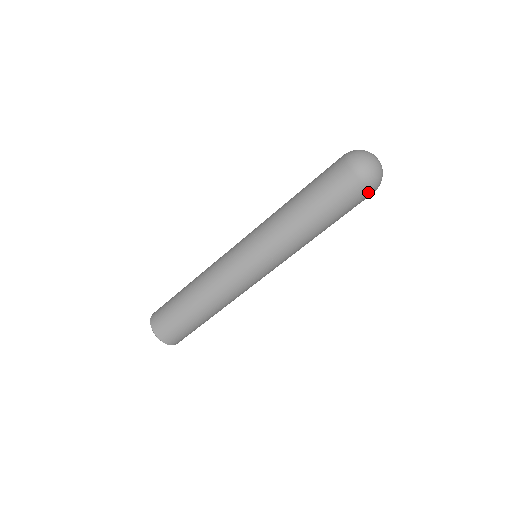
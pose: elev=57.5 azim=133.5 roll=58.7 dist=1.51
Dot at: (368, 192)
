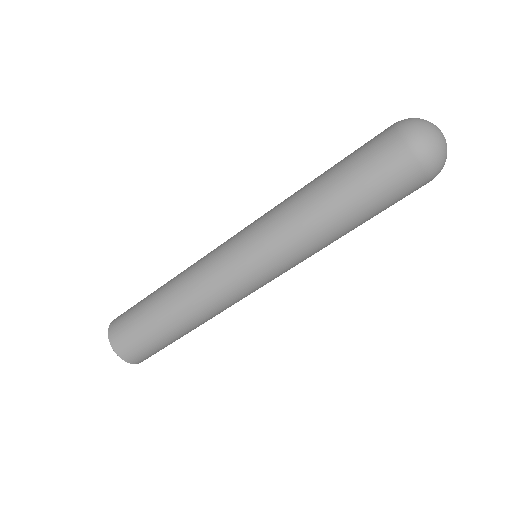
Dot at: (417, 167)
